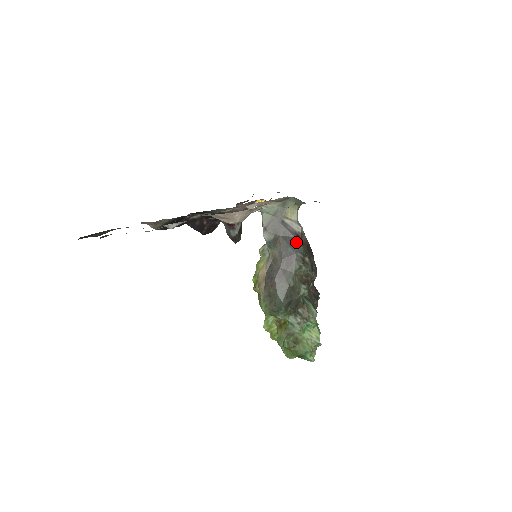
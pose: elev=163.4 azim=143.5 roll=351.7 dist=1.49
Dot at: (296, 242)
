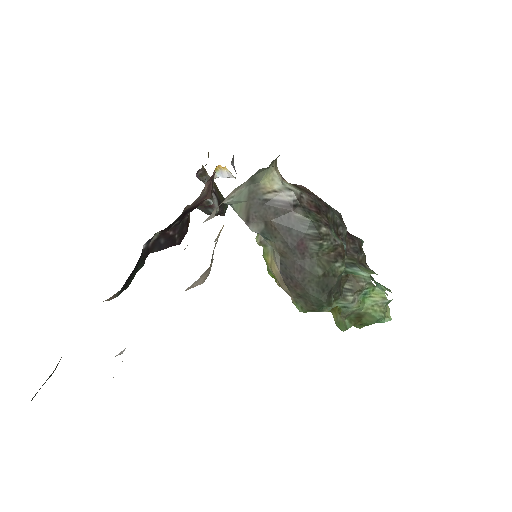
Dot at: (297, 217)
